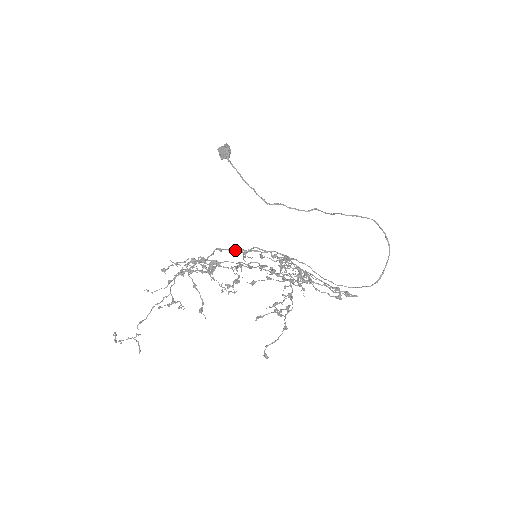
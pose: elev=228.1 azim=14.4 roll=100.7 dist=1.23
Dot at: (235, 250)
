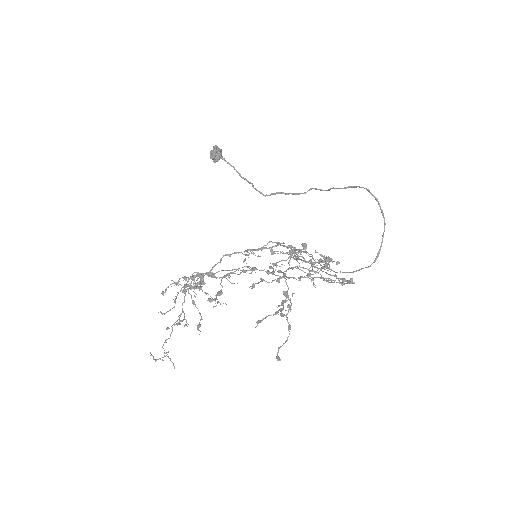
Dot at: (244, 251)
